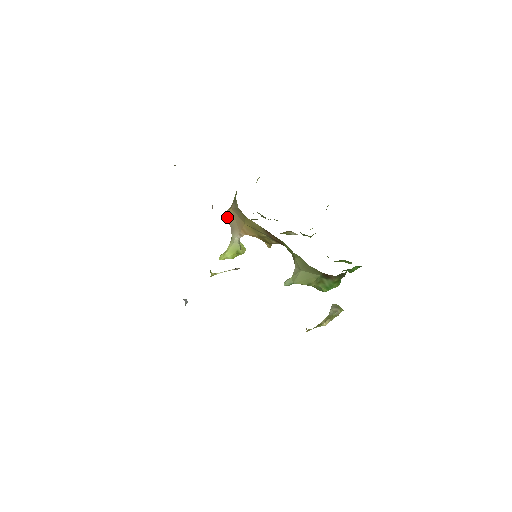
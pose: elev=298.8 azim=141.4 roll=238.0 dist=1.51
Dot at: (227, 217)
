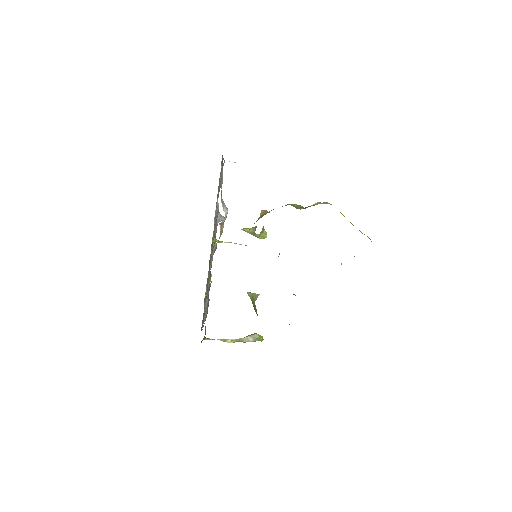
Dot at: occluded
